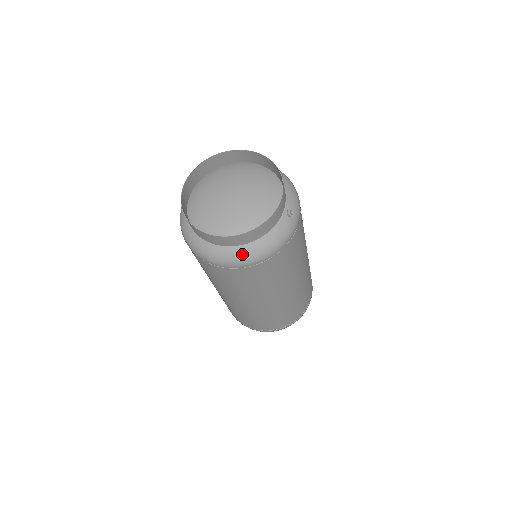
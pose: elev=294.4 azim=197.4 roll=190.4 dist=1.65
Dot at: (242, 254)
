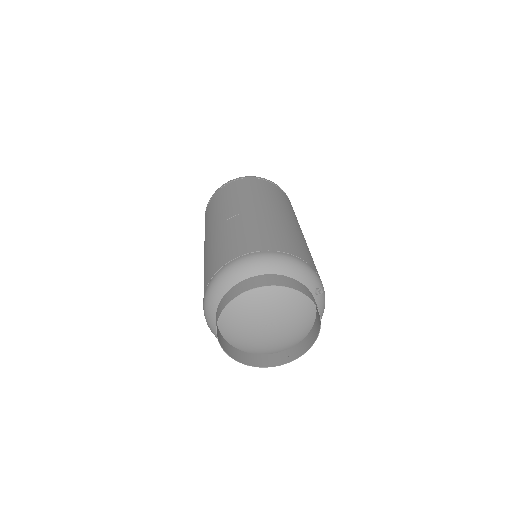
Dot at: occluded
